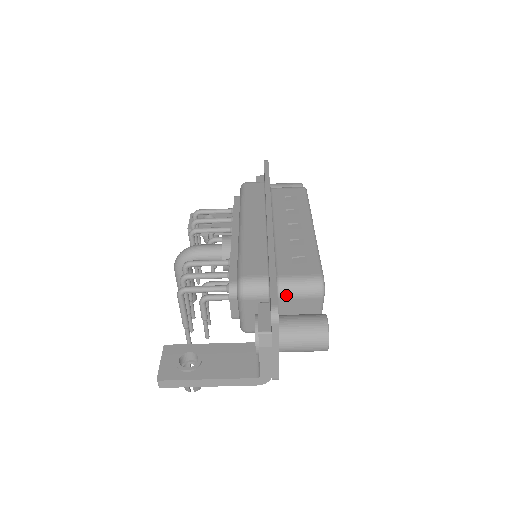
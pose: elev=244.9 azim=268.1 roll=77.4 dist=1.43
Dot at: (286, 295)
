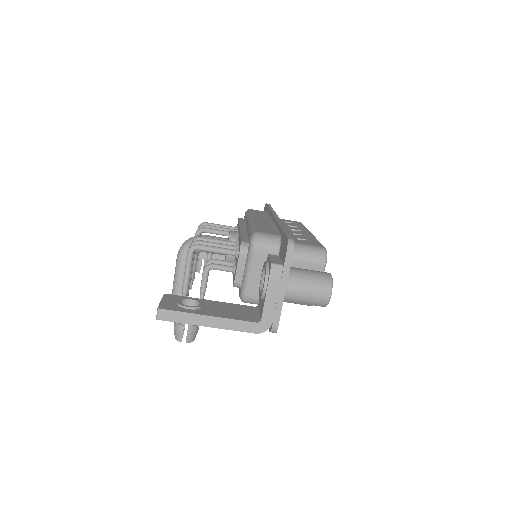
Dot at: (293, 256)
